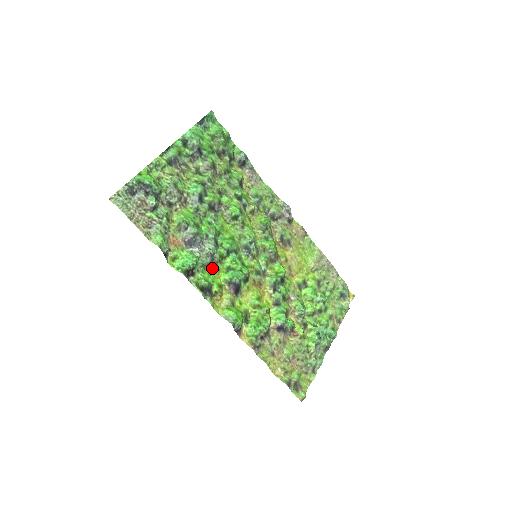
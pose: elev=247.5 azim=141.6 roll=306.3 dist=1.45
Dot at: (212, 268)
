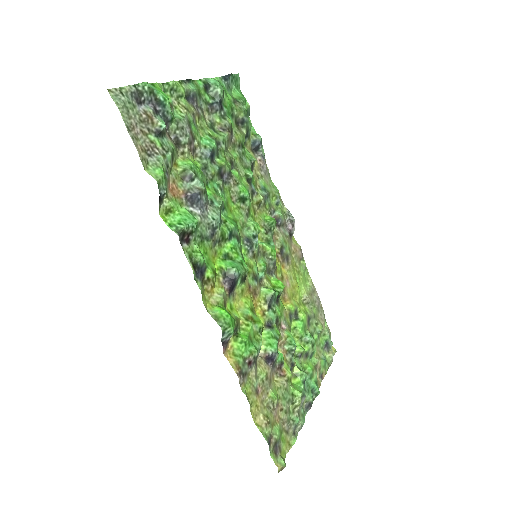
Dot at: (209, 246)
